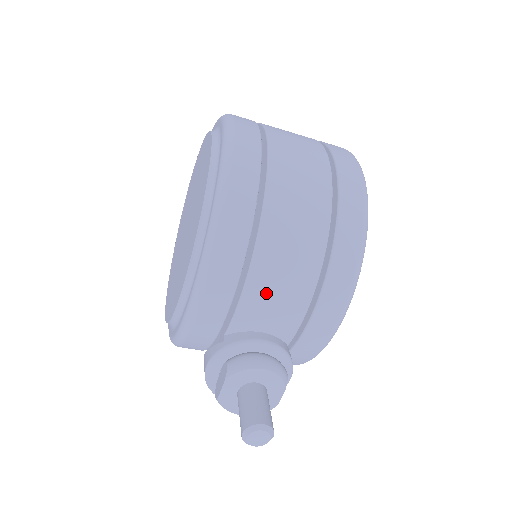
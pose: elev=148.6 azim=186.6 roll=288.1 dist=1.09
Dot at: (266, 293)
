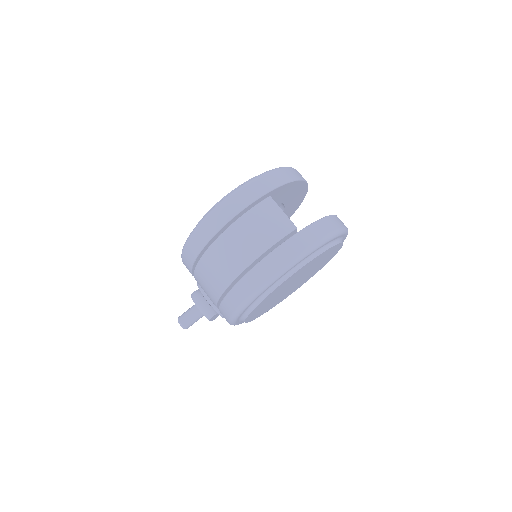
Dot at: (201, 287)
